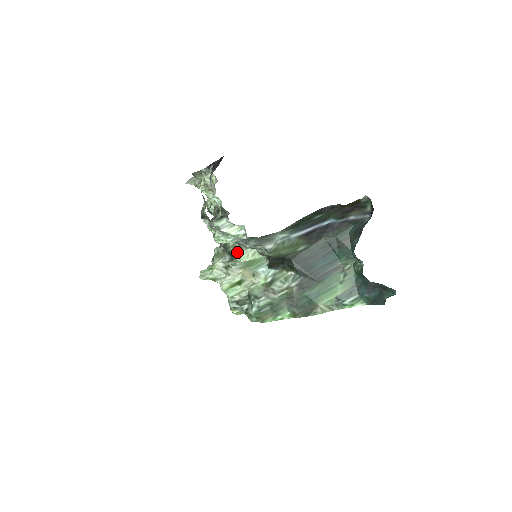
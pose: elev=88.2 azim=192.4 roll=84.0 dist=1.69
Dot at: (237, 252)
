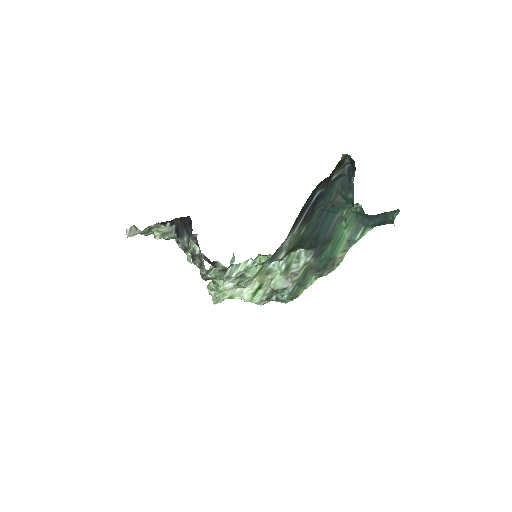
Dot at: (244, 271)
